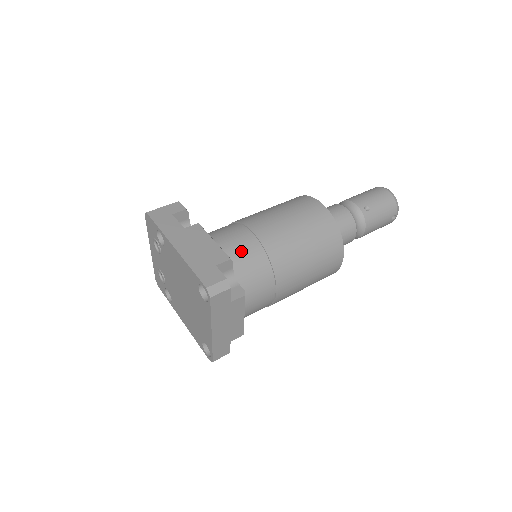
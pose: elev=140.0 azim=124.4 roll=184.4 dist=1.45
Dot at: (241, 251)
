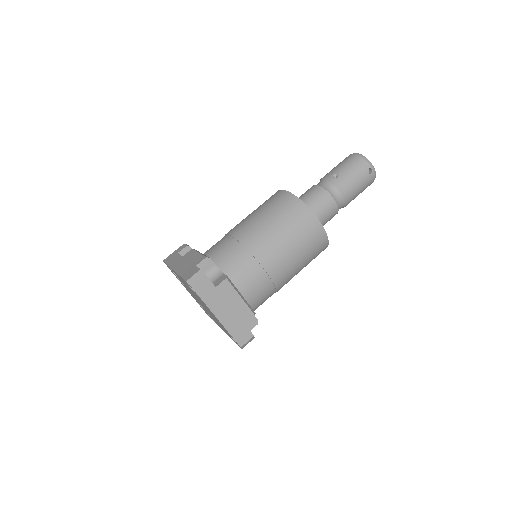
Dot at: (221, 251)
